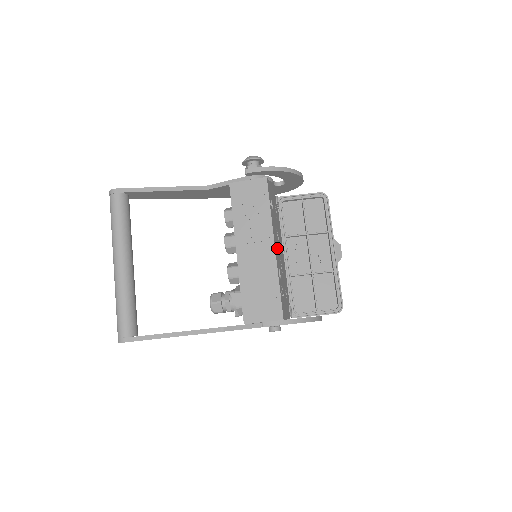
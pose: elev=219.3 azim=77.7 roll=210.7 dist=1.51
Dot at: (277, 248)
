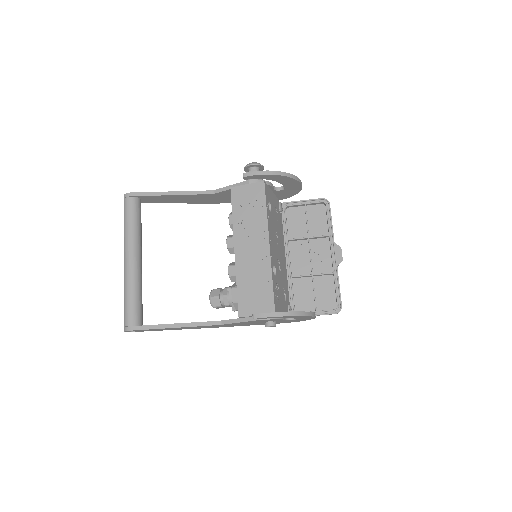
Dot at: (274, 248)
